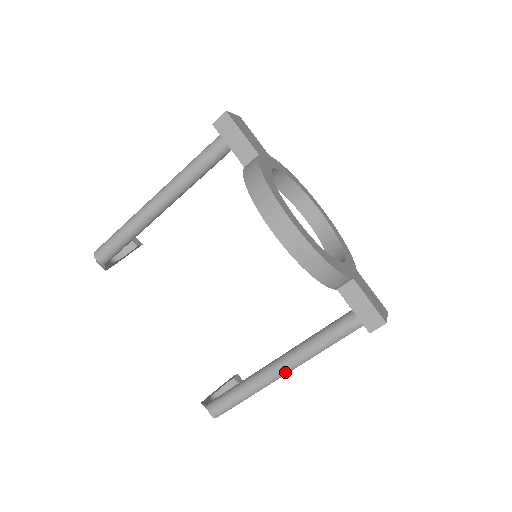
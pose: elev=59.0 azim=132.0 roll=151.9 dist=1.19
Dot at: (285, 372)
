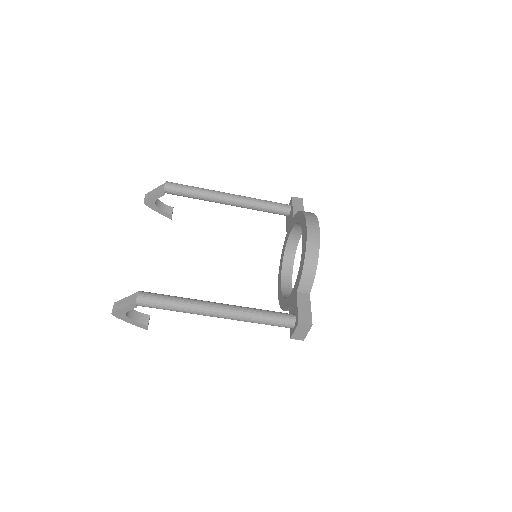
Dot at: (220, 311)
